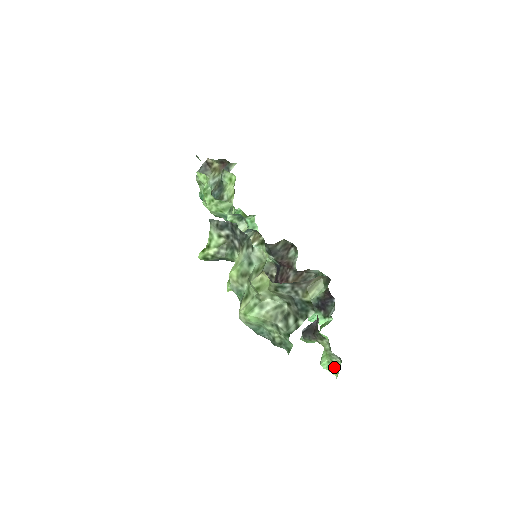
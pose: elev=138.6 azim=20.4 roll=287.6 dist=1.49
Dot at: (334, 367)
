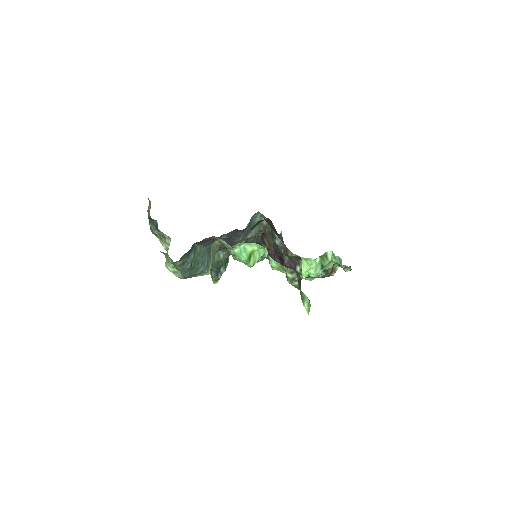
Dot at: occluded
